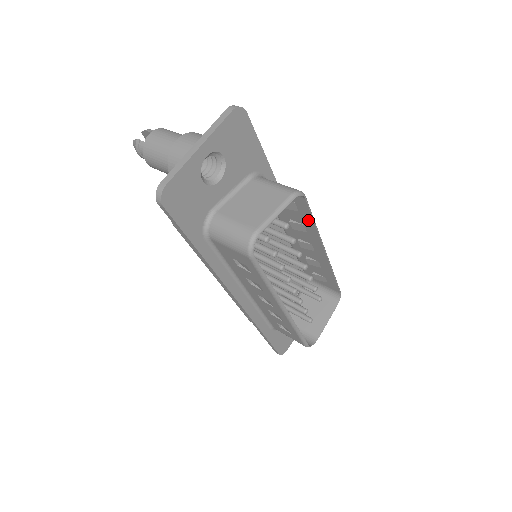
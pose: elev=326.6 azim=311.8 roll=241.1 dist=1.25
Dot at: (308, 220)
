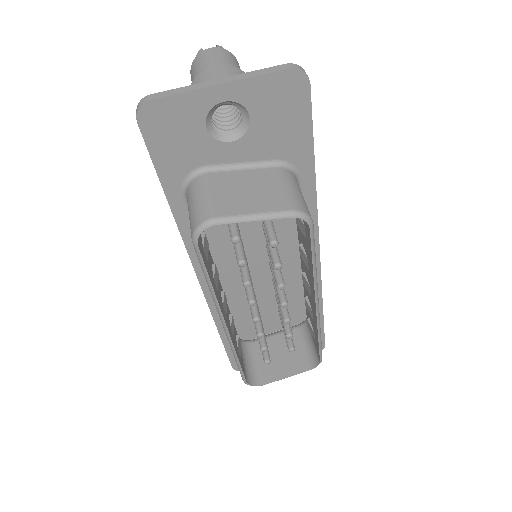
Dot at: (310, 256)
